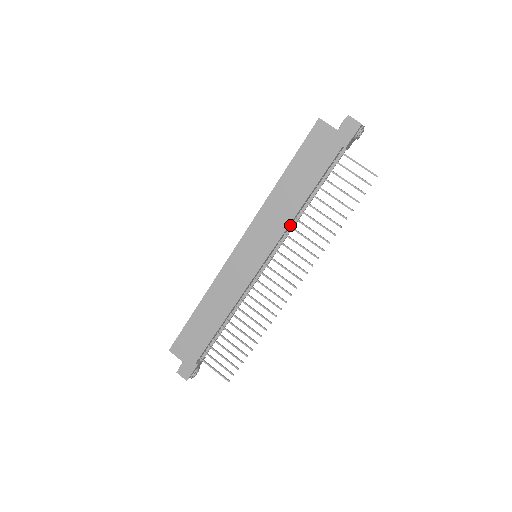
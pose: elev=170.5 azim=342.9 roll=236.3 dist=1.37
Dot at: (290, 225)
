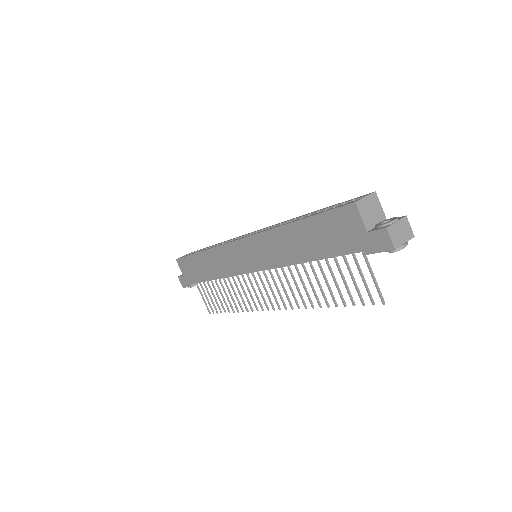
Dot at: occluded
